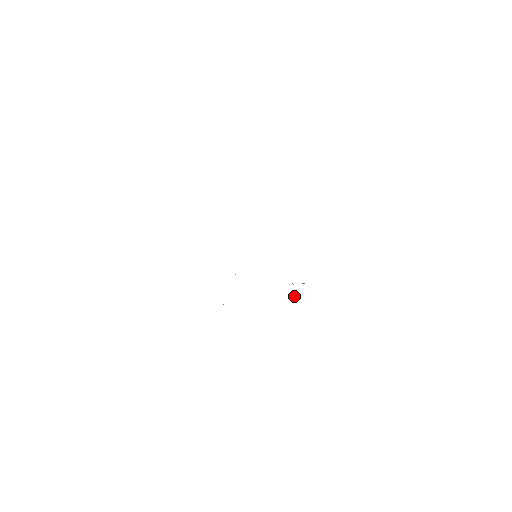
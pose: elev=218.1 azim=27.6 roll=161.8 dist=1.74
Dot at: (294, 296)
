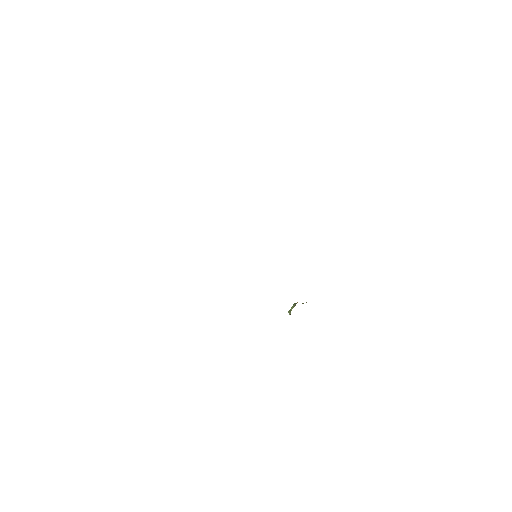
Dot at: occluded
